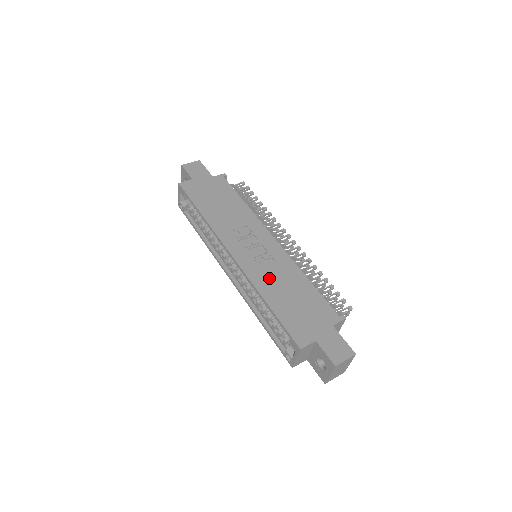
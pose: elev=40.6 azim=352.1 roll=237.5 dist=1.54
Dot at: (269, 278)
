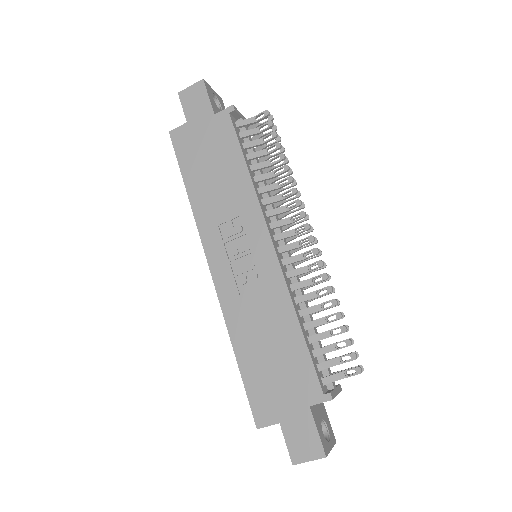
Dot at: (247, 314)
